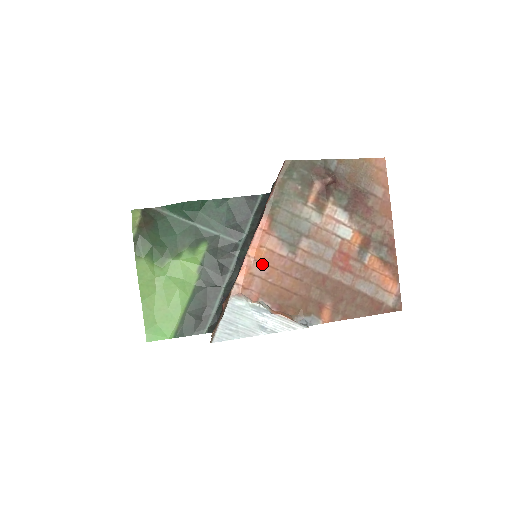
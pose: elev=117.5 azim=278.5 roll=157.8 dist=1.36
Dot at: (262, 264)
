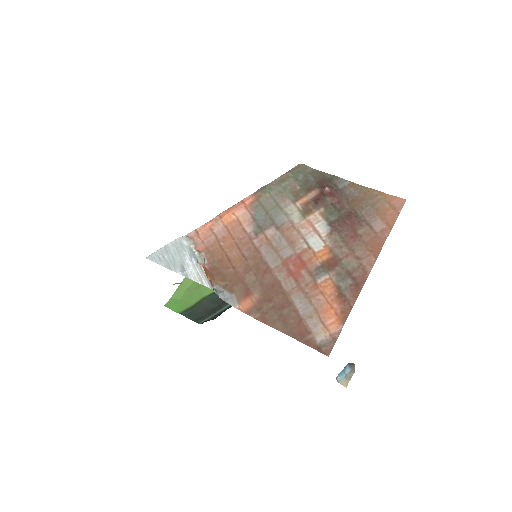
Dot at: (225, 228)
